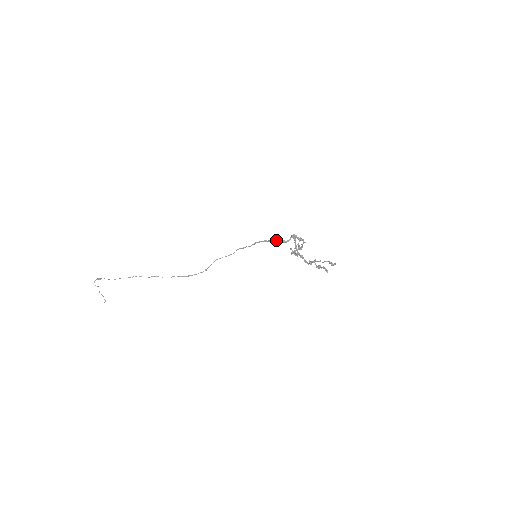
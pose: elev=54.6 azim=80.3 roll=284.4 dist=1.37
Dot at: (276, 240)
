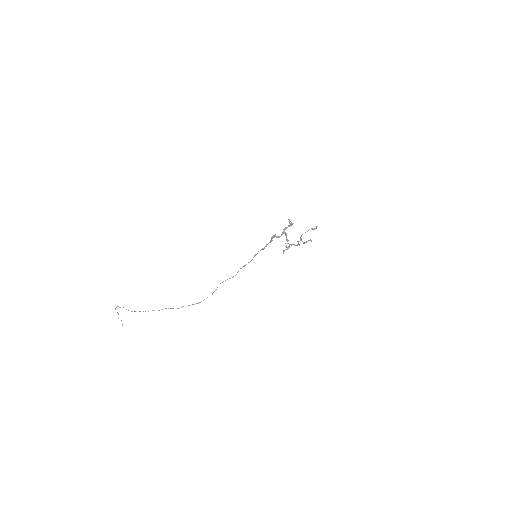
Dot at: (271, 241)
